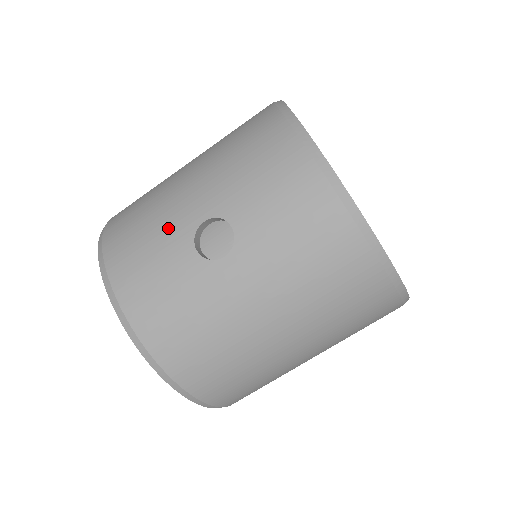
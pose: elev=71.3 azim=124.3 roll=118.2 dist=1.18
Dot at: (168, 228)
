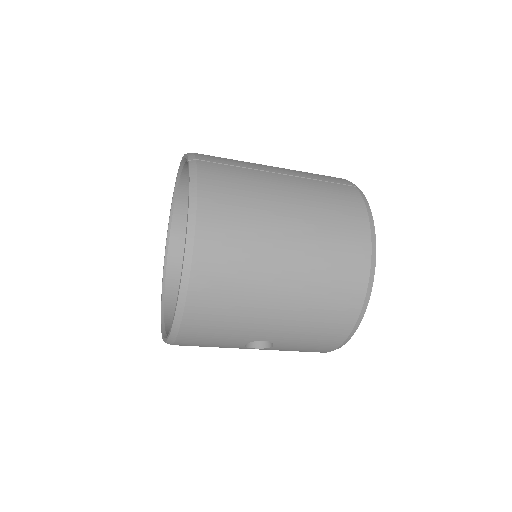
Dot at: (241, 333)
